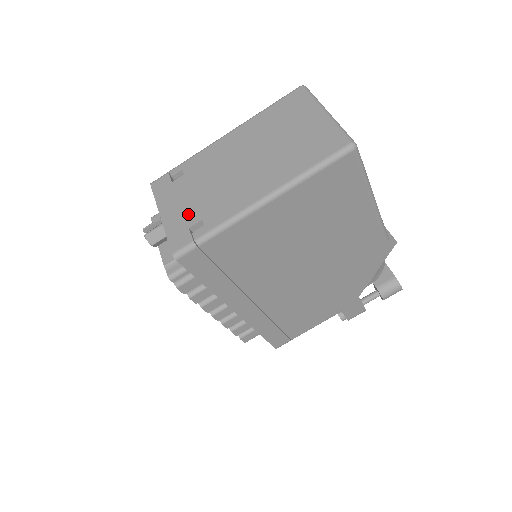
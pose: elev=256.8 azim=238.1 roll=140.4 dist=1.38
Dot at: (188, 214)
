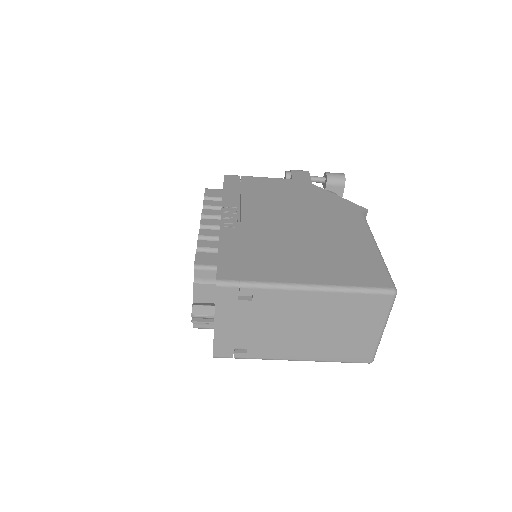
Dot at: (239, 338)
